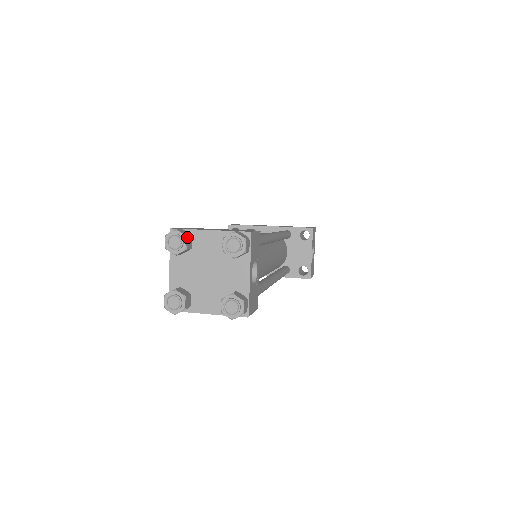
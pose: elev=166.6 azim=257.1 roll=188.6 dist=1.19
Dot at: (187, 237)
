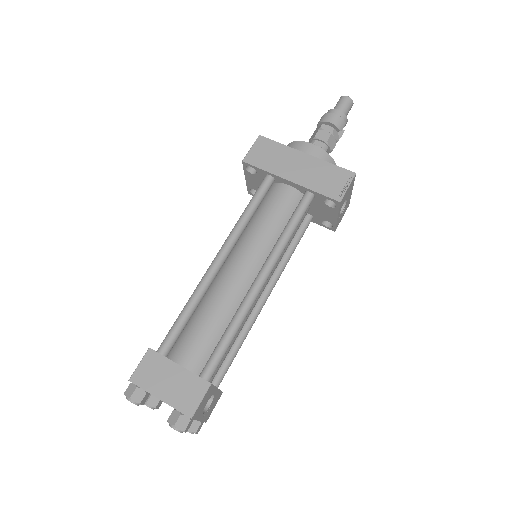
Dot at: (141, 403)
